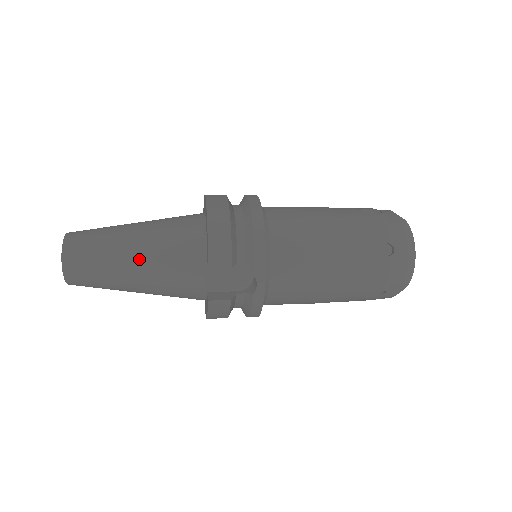
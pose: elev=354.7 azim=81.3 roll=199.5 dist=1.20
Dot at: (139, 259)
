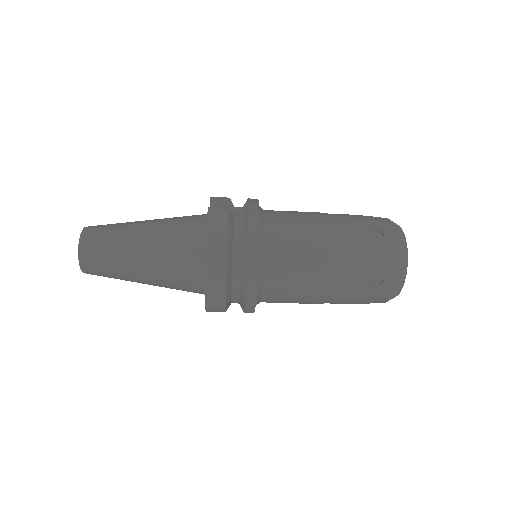
Dot at: occluded
